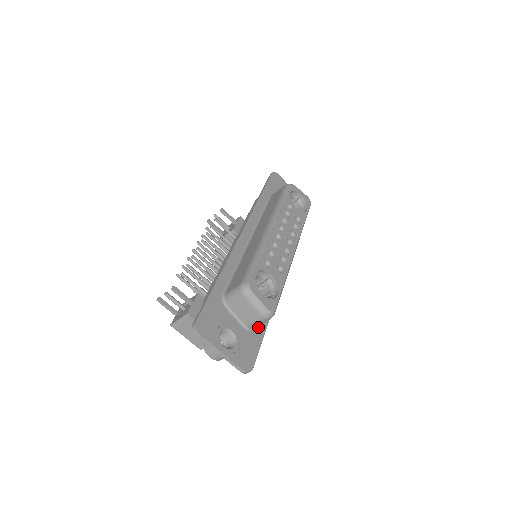
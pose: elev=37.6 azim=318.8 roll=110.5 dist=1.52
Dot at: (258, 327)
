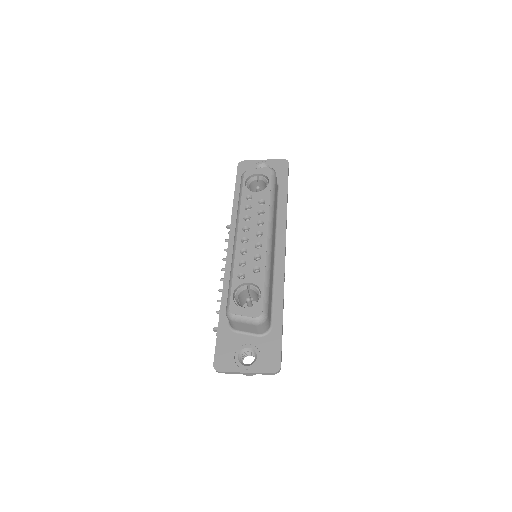
Dot at: (273, 325)
